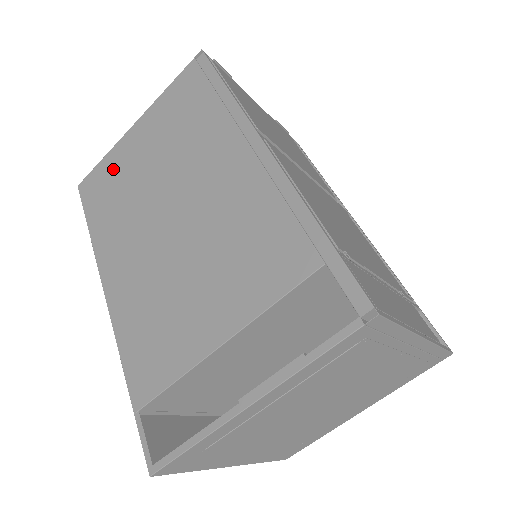
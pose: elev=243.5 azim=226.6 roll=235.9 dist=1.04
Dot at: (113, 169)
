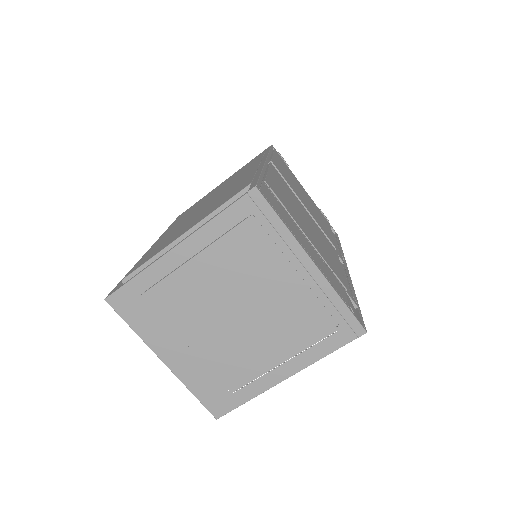
Dot at: occluded
